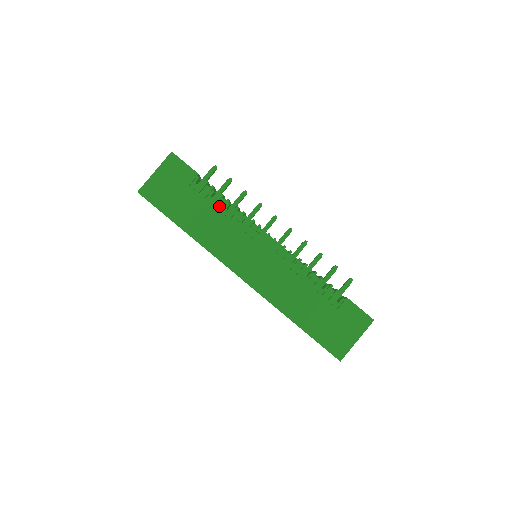
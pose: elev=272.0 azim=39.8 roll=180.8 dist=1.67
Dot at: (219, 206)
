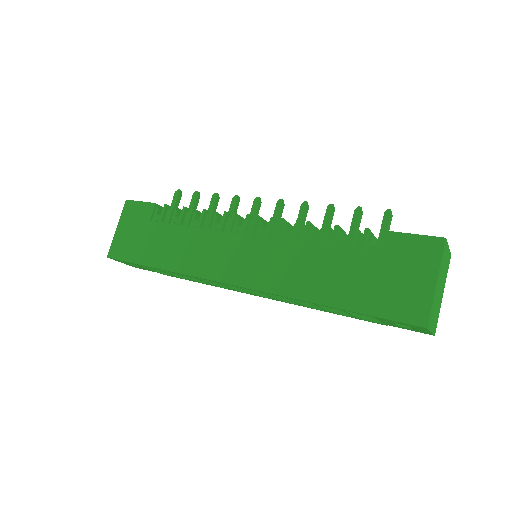
Dot at: (186, 222)
